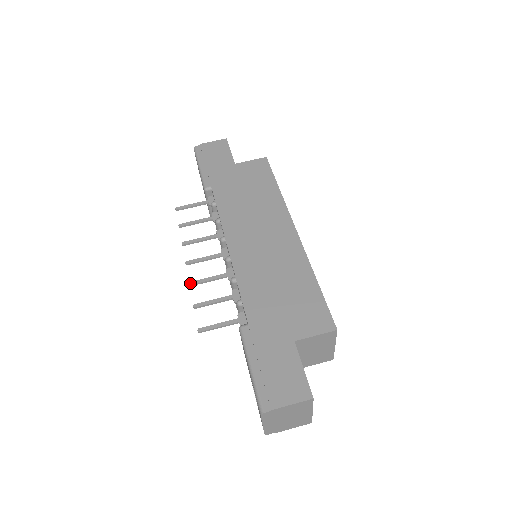
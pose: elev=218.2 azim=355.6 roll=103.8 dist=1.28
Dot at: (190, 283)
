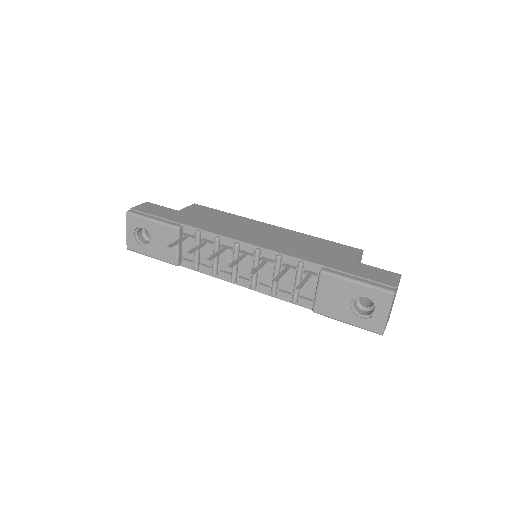
Dot at: (251, 273)
